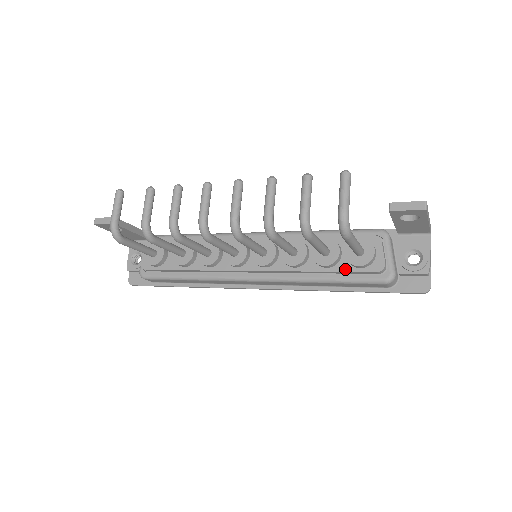
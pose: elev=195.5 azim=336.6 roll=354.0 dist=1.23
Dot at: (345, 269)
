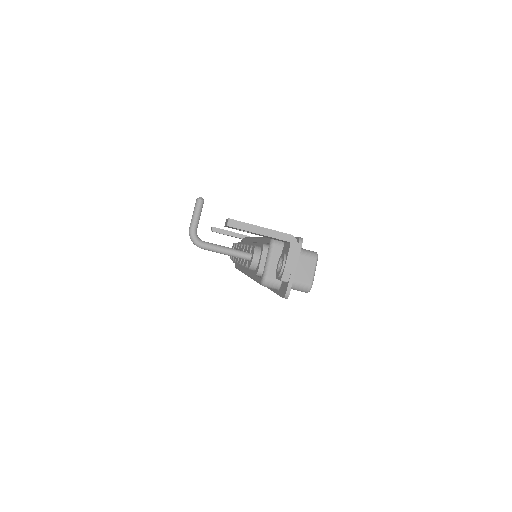
Dot at: (252, 271)
